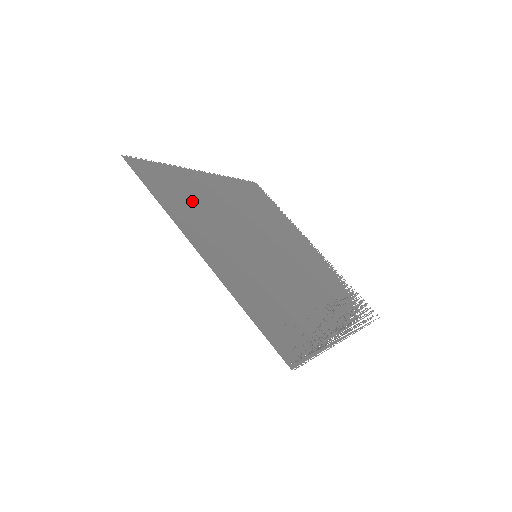
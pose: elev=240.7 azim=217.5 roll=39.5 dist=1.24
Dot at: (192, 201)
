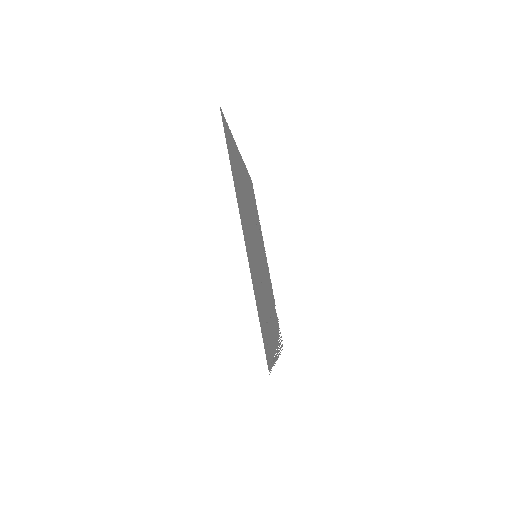
Dot at: occluded
